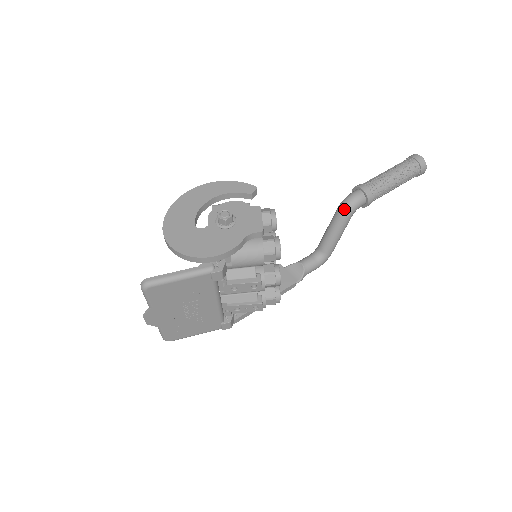
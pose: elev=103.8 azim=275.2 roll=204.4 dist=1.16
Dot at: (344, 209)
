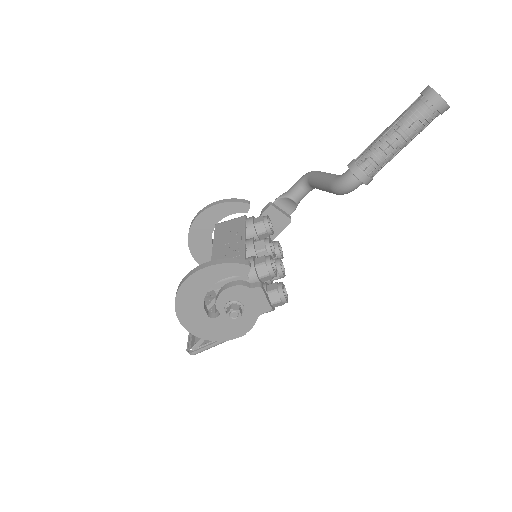
Dot at: (339, 194)
